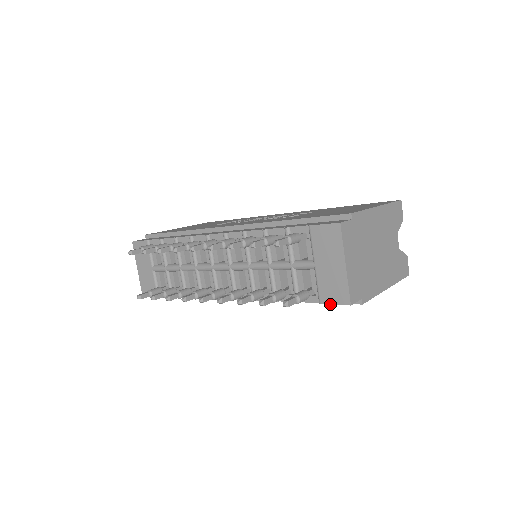
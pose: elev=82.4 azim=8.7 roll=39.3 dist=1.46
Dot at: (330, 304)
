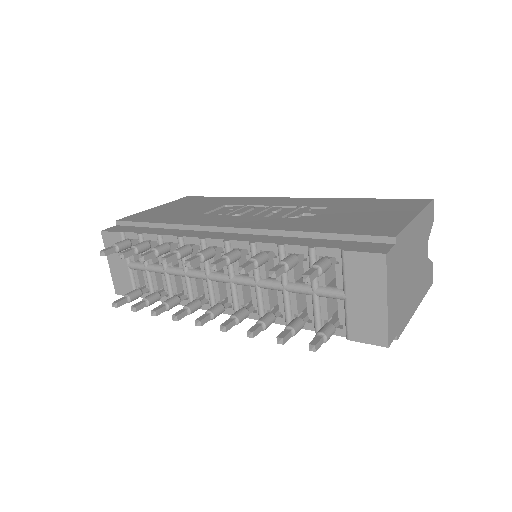
Dot at: (361, 342)
